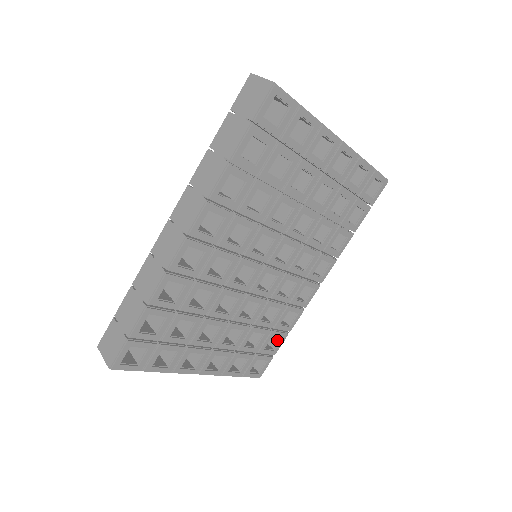
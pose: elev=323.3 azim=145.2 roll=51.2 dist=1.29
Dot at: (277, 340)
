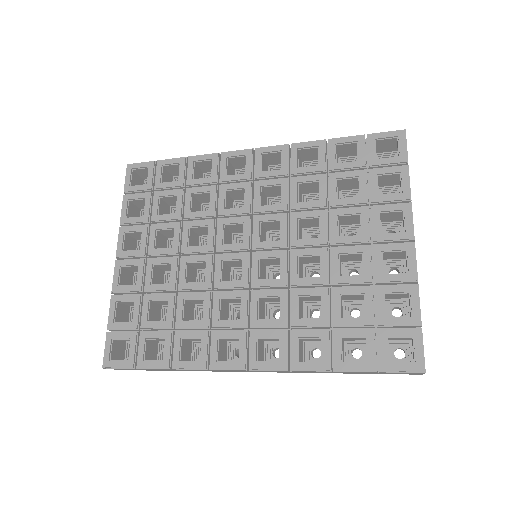
Dot at: (158, 360)
